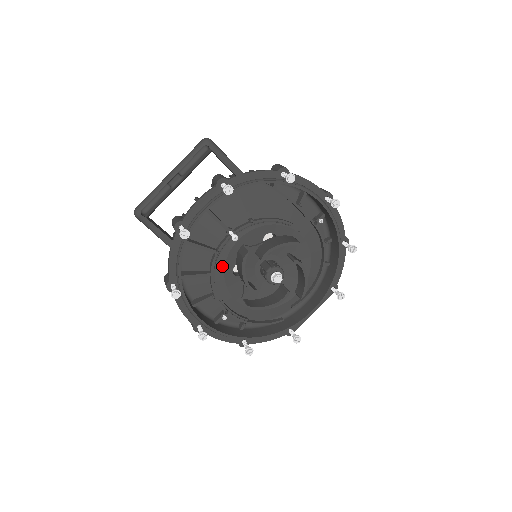
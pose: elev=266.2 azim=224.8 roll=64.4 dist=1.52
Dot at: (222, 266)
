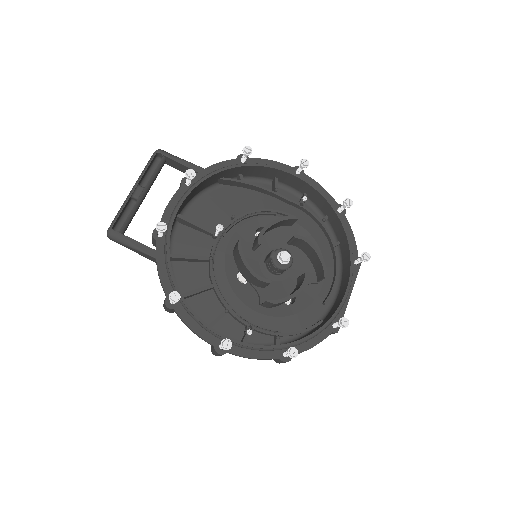
Dot at: (223, 275)
